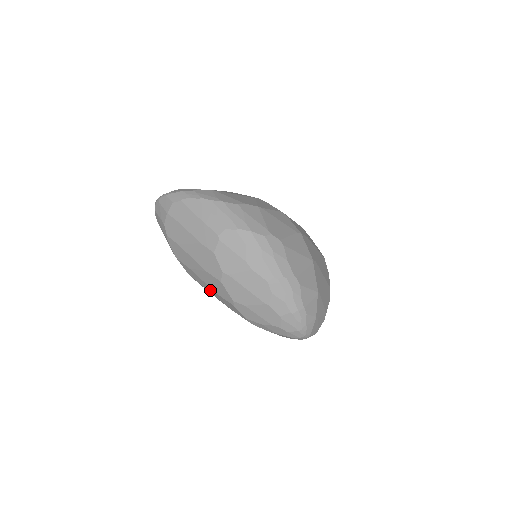
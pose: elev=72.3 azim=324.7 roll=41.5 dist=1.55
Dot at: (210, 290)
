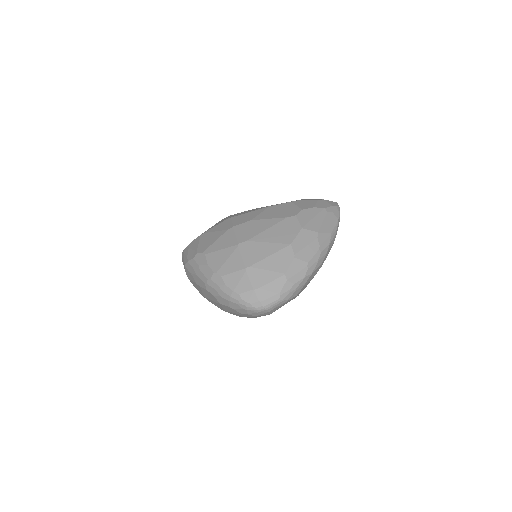
Dot at: occluded
